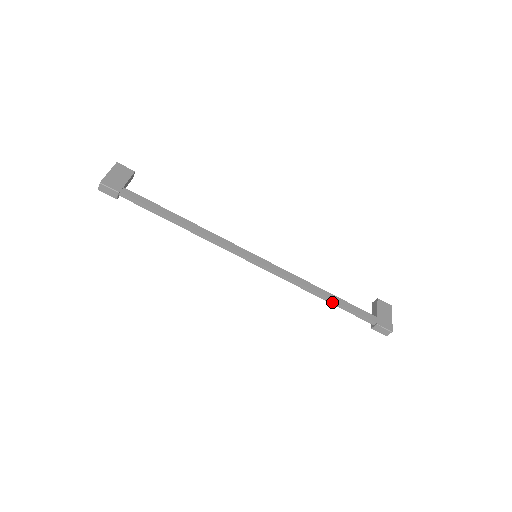
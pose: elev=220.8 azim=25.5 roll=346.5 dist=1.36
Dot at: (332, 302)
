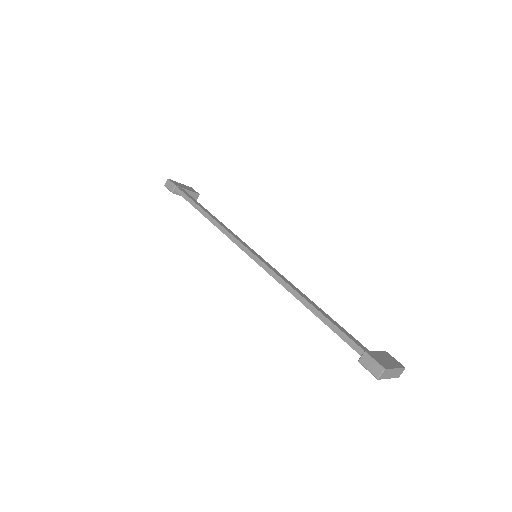
Dot at: (315, 311)
